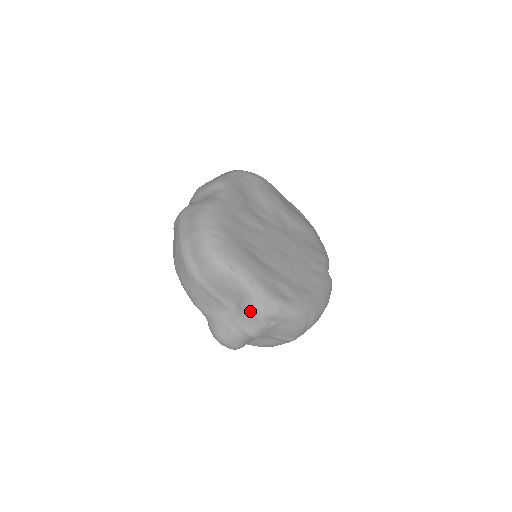
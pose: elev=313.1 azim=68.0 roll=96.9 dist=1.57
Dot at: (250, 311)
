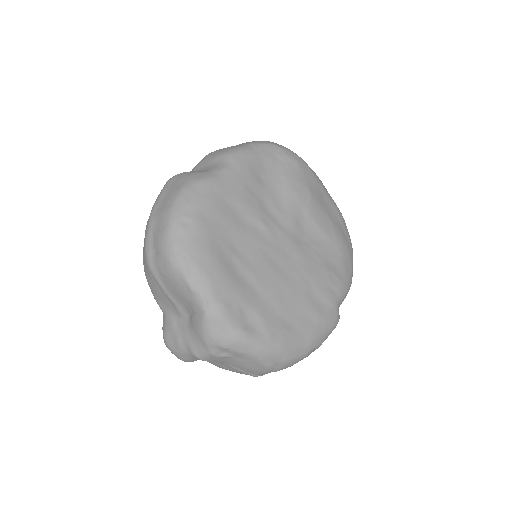
Dot at: (199, 331)
